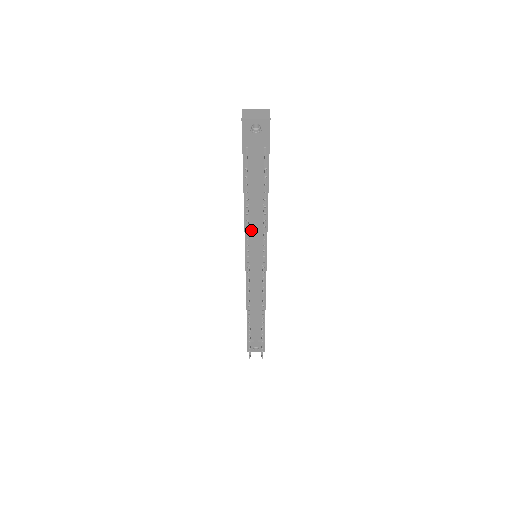
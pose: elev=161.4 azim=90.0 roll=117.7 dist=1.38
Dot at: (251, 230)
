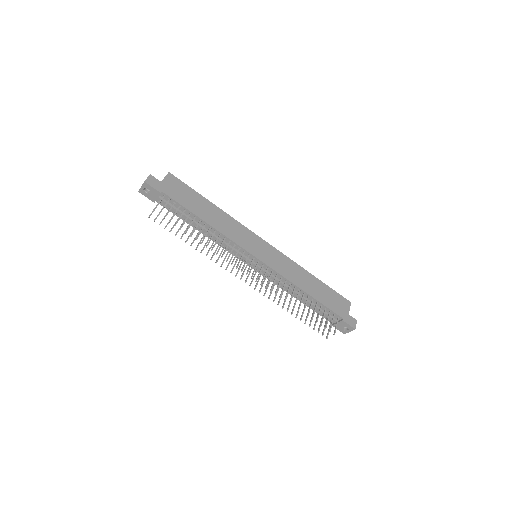
Dot at: occluded
